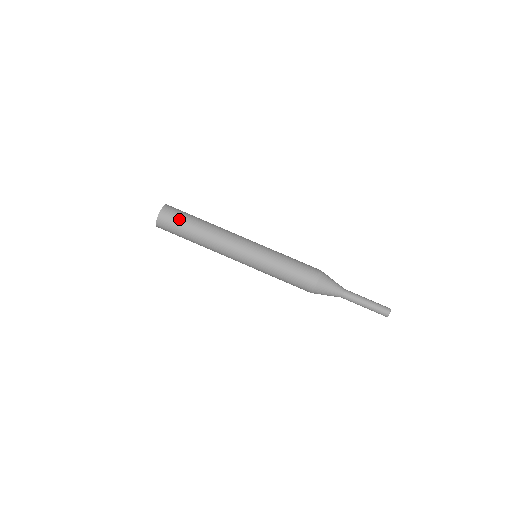
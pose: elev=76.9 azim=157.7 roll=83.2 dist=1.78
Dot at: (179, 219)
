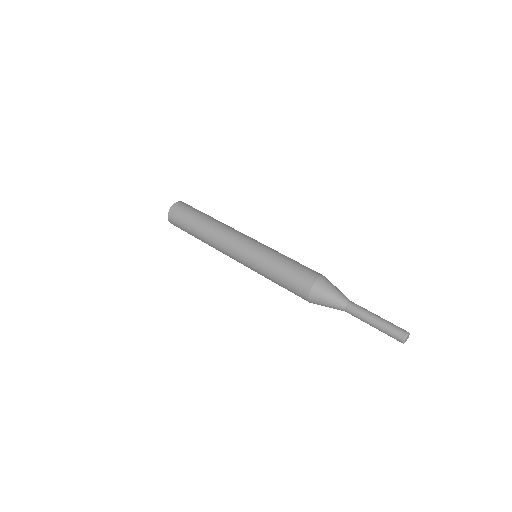
Dot at: (182, 226)
